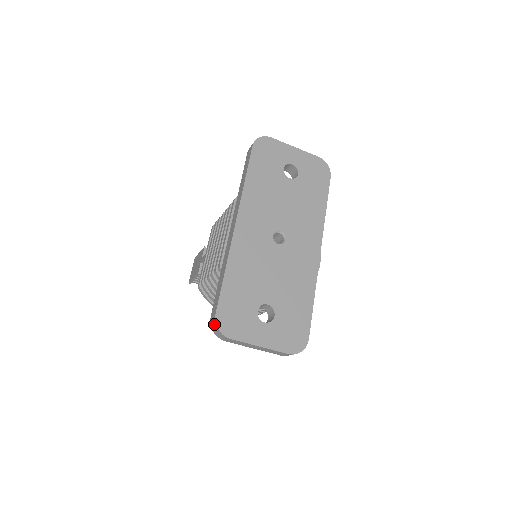
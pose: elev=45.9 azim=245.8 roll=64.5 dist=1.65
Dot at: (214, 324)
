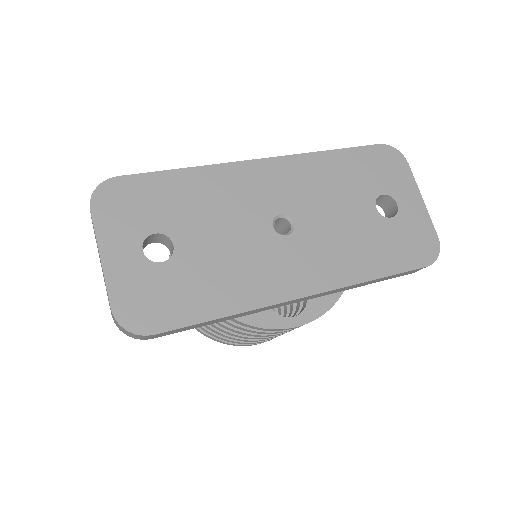
Dot at: (104, 184)
